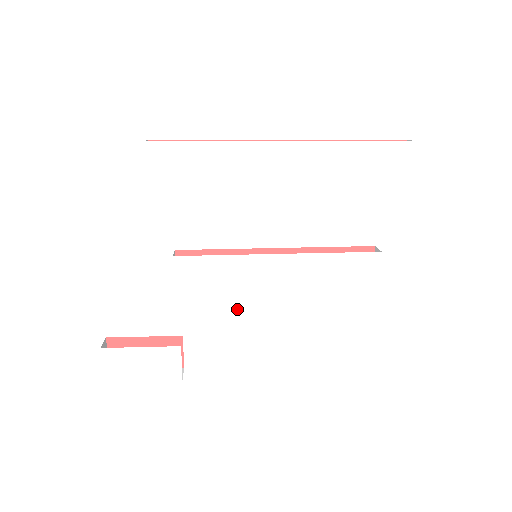
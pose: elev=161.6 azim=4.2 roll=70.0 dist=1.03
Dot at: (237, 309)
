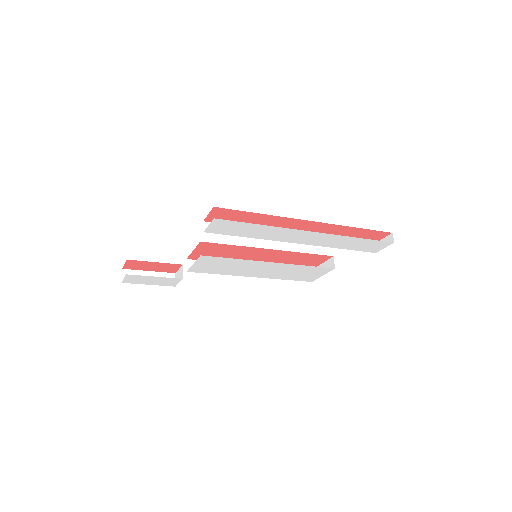
Dot at: (229, 273)
